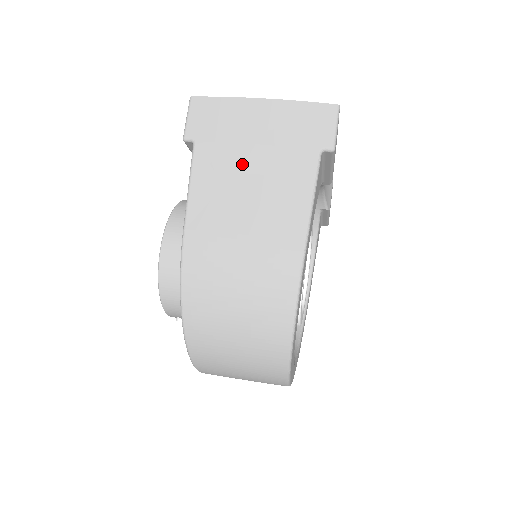
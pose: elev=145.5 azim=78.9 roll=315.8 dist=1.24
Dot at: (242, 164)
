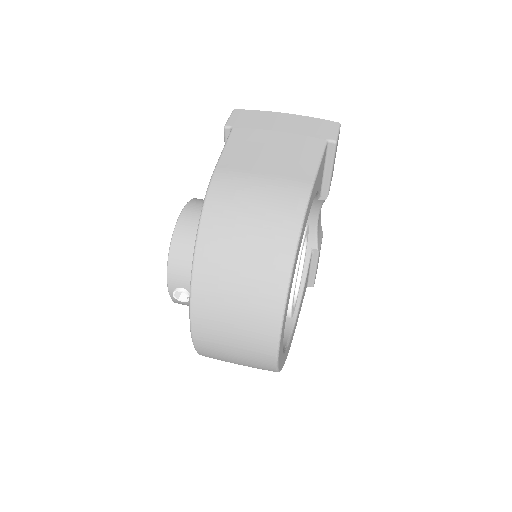
Dot at: (268, 139)
